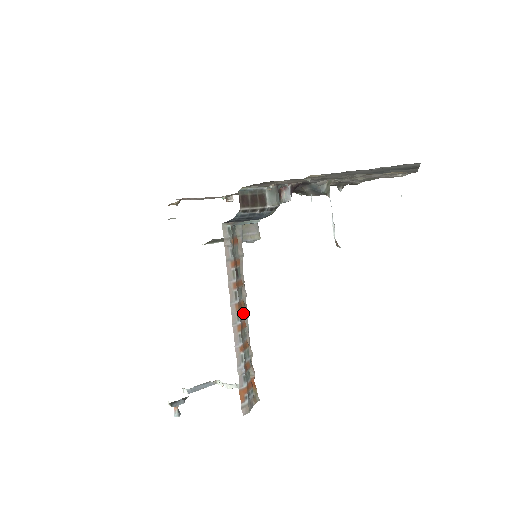
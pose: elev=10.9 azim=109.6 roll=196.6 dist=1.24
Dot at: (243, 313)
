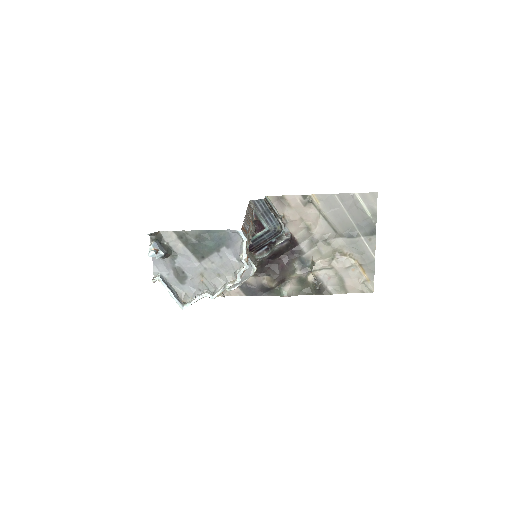
Dot at: (250, 231)
